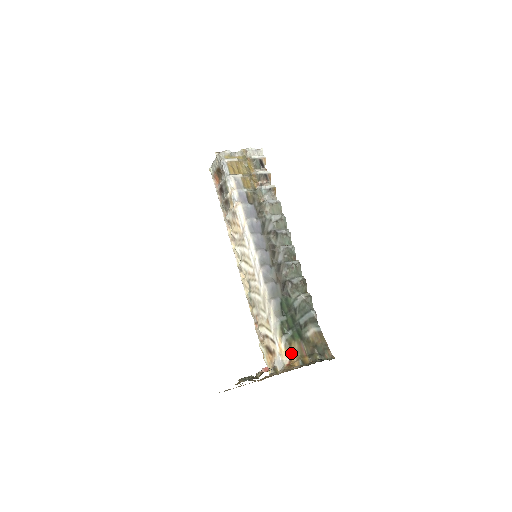
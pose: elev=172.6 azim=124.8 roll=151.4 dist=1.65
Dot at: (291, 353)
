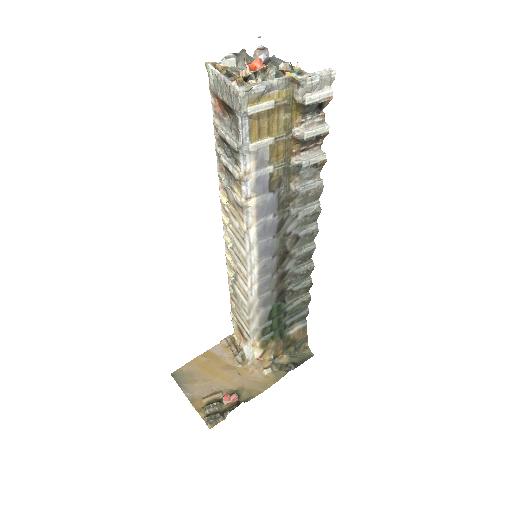
Dot at: (265, 349)
